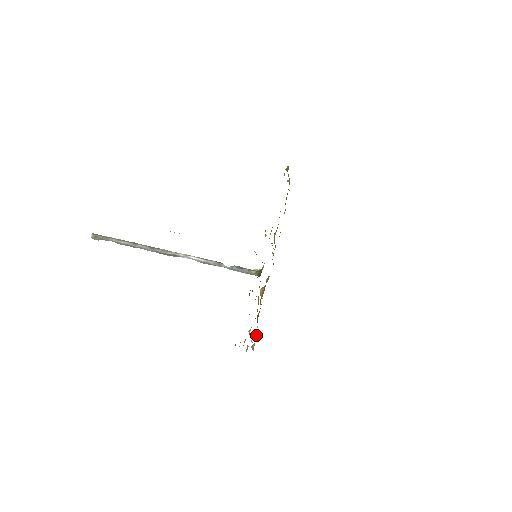
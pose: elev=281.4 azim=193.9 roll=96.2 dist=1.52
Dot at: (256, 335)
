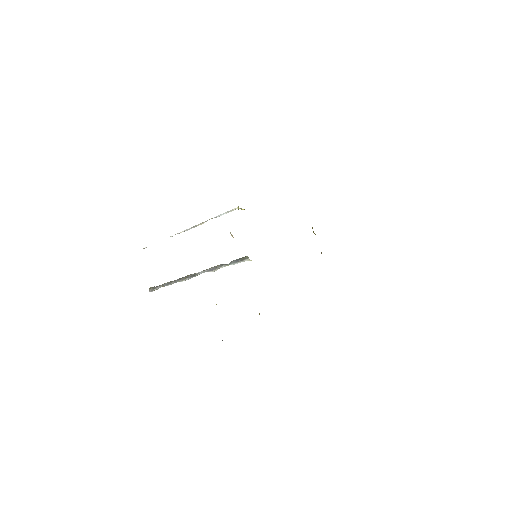
Dot at: occluded
